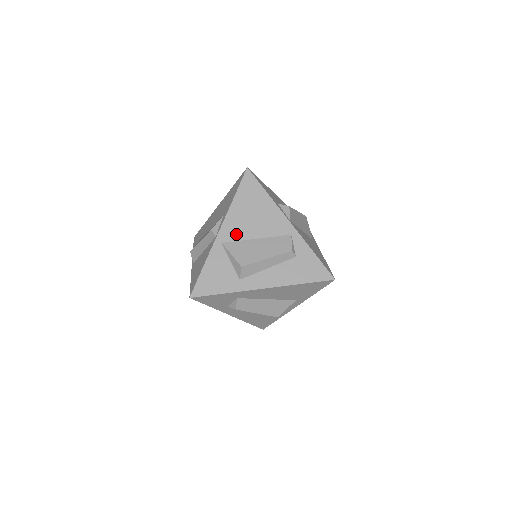
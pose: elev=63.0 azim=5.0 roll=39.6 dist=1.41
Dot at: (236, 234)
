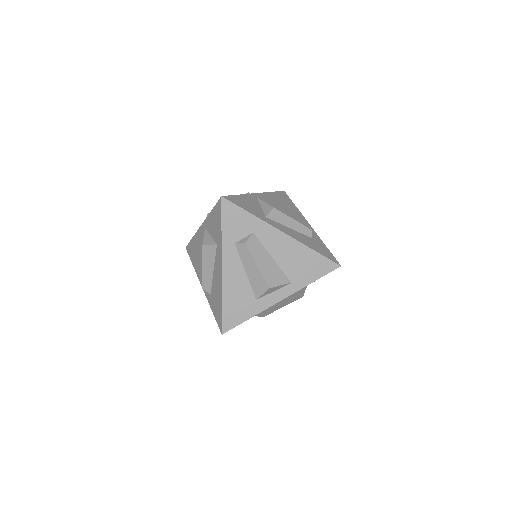
Dot at: (269, 202)
